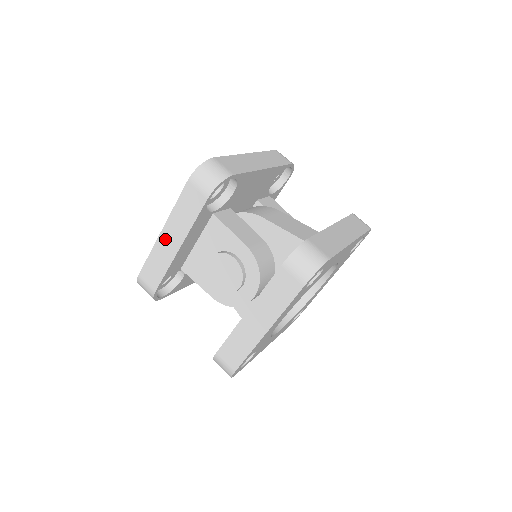
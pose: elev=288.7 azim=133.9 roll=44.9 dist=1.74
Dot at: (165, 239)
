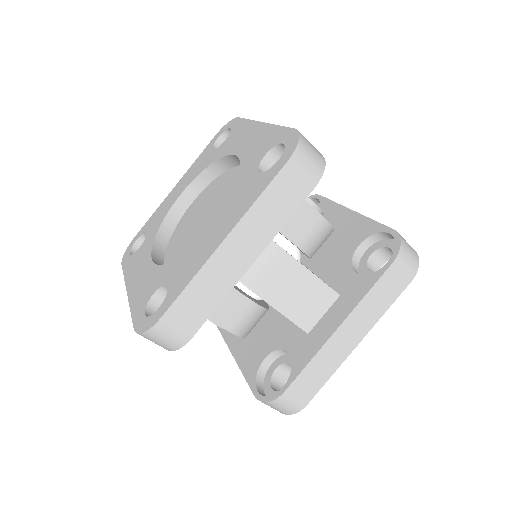
Dot at: occluded
